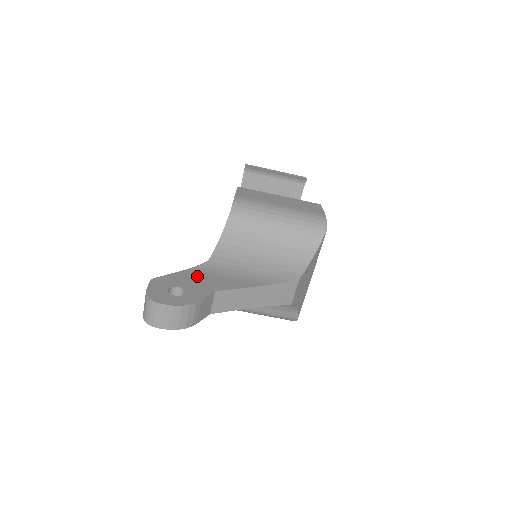
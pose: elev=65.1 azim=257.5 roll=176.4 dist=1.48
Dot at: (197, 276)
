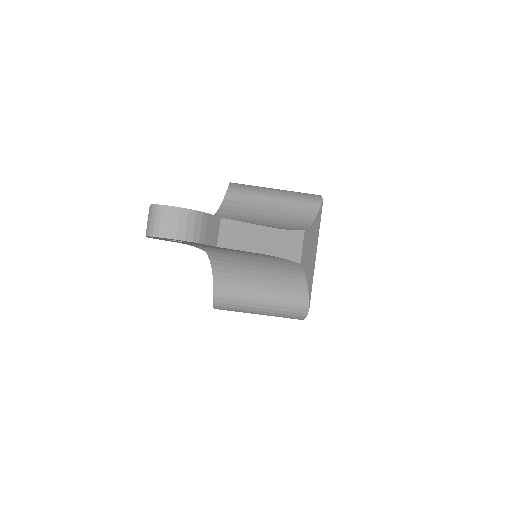
Dot at: occluded
